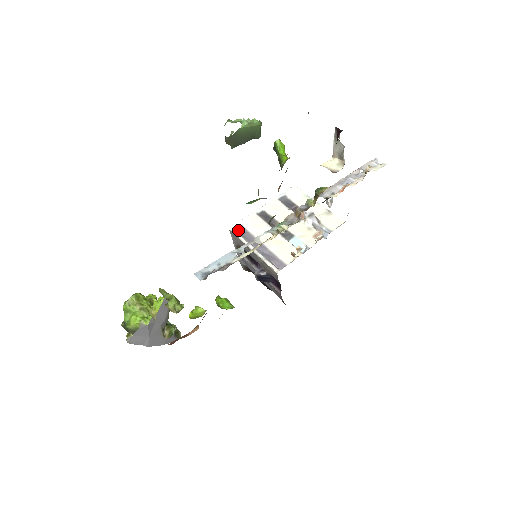
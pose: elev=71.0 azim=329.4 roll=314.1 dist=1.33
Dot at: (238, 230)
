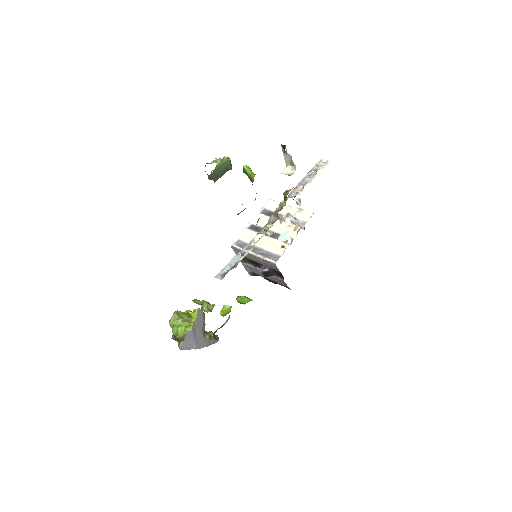
Dot at: (237, 244)
